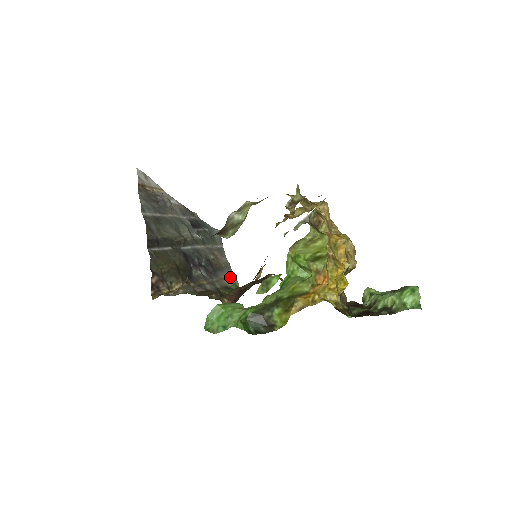
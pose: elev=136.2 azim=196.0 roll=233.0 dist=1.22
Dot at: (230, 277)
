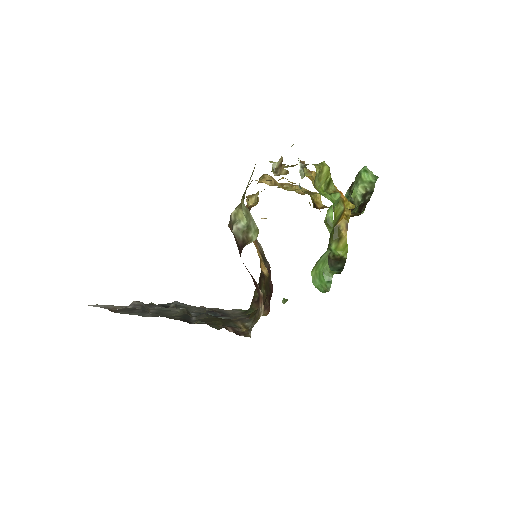
Dot at: (231, 311)
